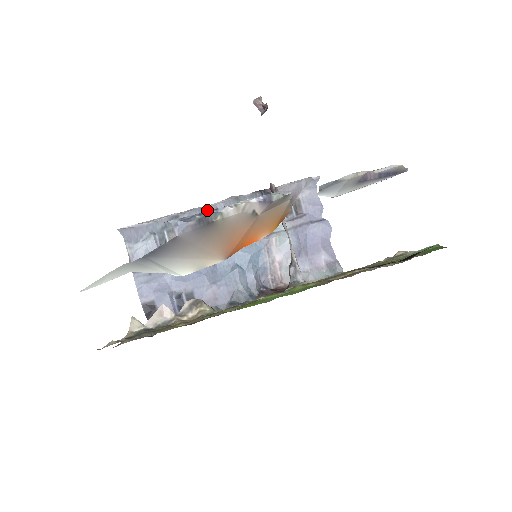
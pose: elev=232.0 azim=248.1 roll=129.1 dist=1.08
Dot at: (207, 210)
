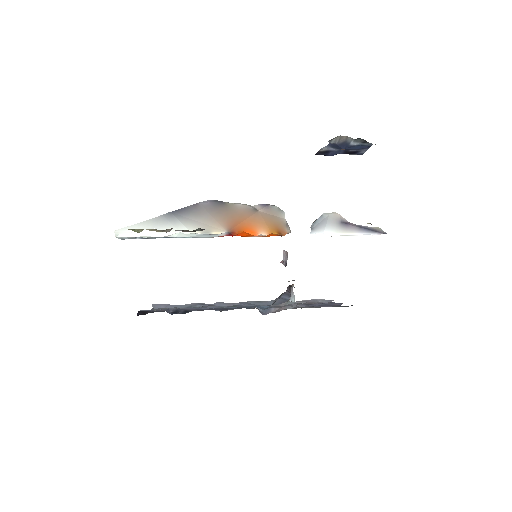
Dot at: (230, 304)
